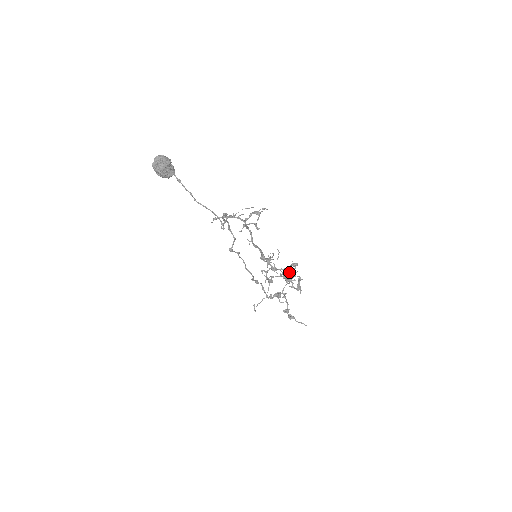
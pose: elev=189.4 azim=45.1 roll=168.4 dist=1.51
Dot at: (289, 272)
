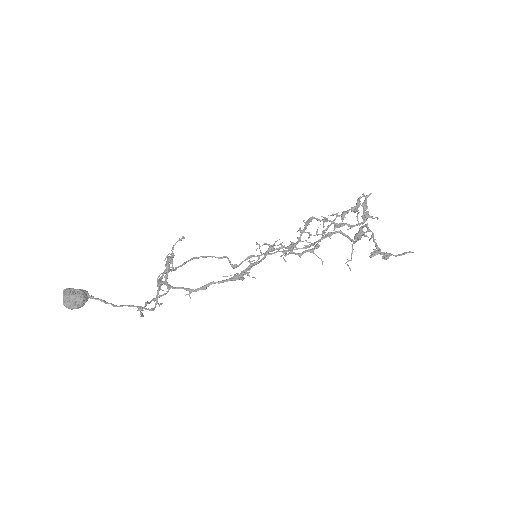
Dot at: (305, 240)
